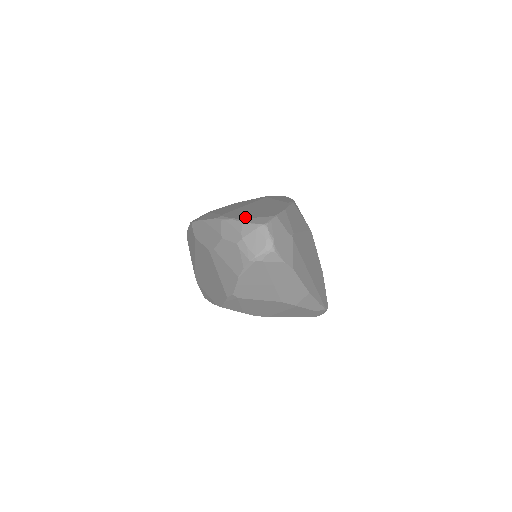
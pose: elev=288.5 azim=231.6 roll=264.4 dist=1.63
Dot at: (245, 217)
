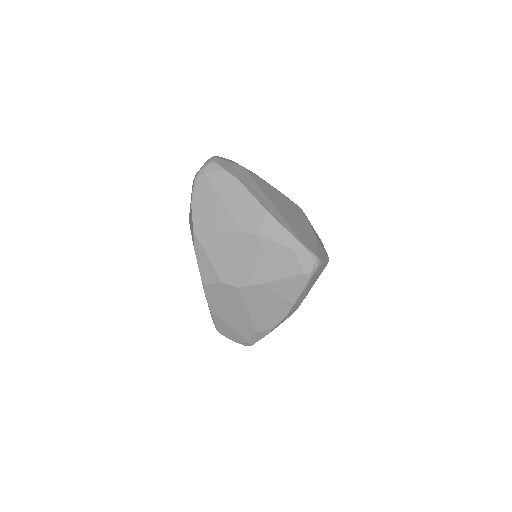
Dot at: occluded
